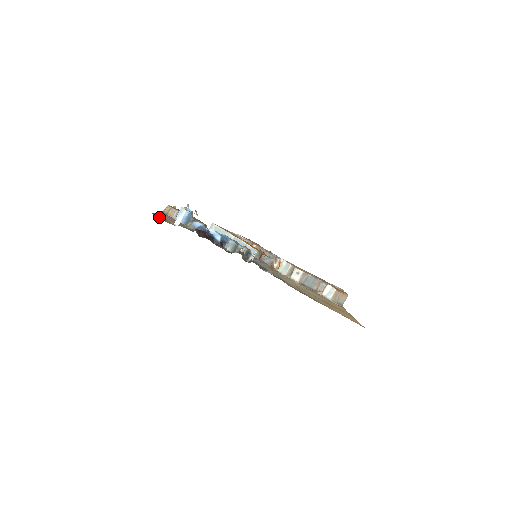
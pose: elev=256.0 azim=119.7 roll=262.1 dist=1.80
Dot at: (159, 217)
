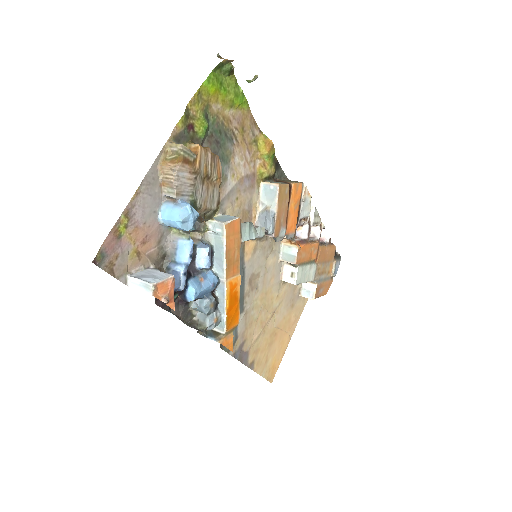
Dot at: (107, 261)
